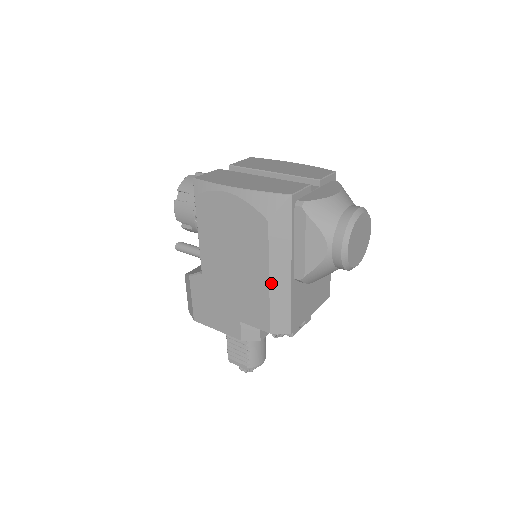
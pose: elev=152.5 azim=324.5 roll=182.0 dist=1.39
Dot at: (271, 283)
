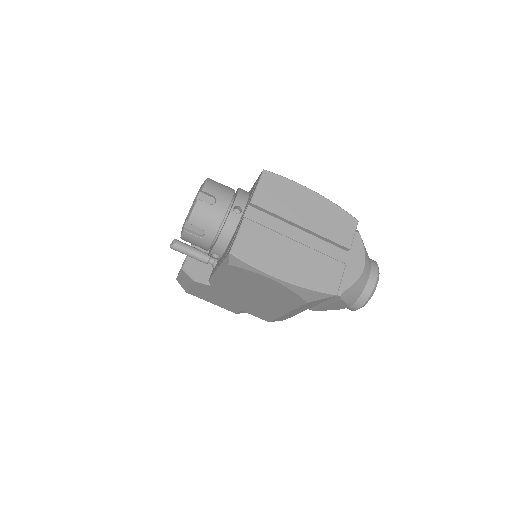
Dot at: (287, 314)
